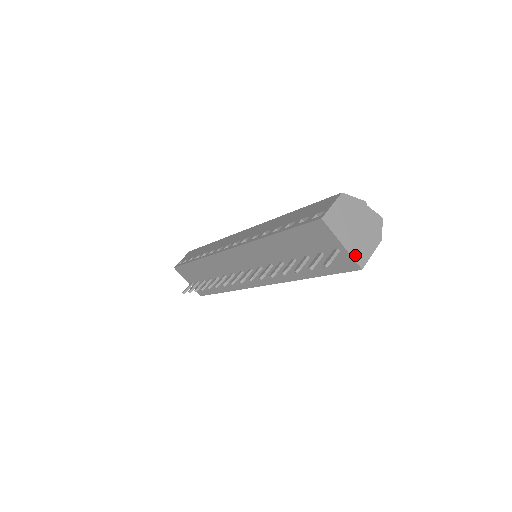
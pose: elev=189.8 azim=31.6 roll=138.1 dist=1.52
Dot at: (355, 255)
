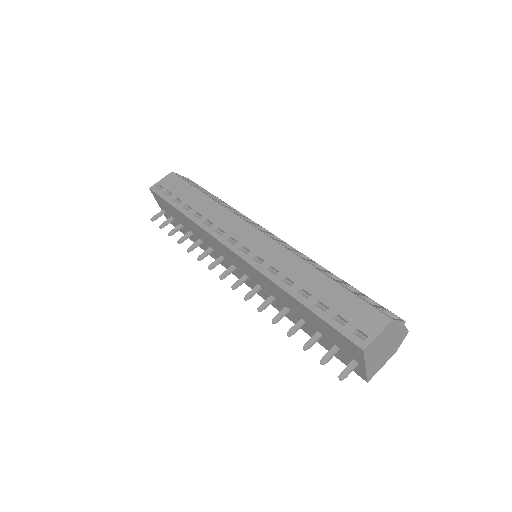
Dot at: (370, 372)
